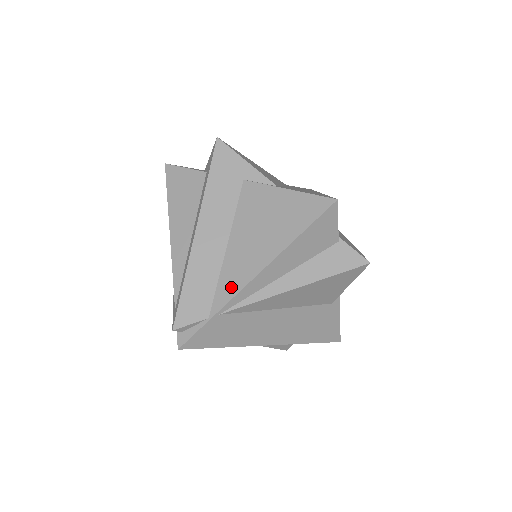
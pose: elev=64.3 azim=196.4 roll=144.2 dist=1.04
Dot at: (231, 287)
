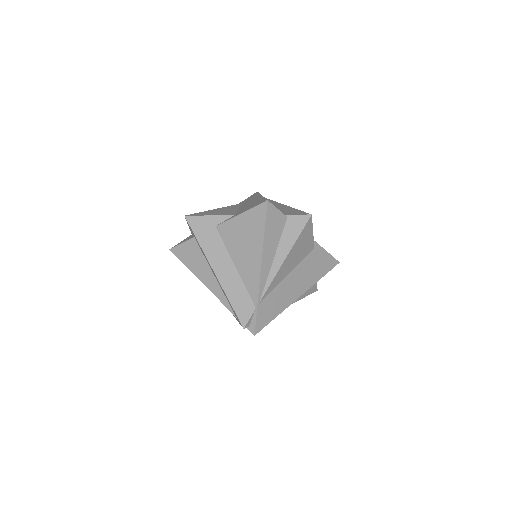
Dot at: (254, 284)
